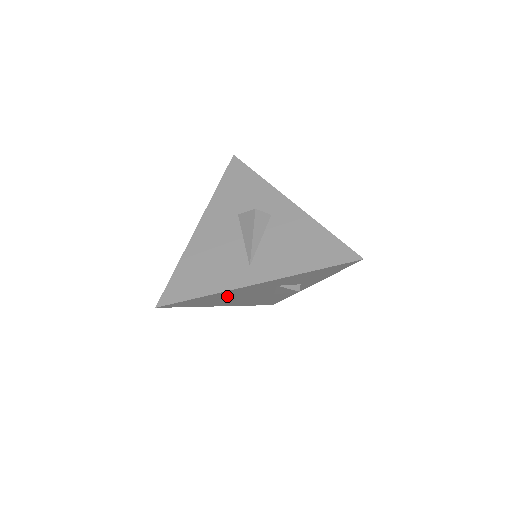
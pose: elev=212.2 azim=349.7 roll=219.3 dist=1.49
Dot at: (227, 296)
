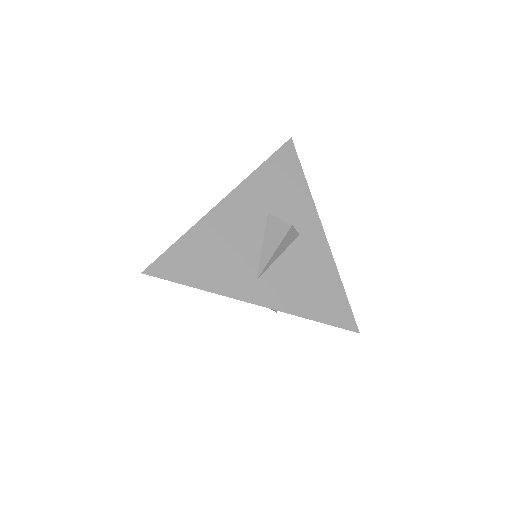
Dot at: occluded
